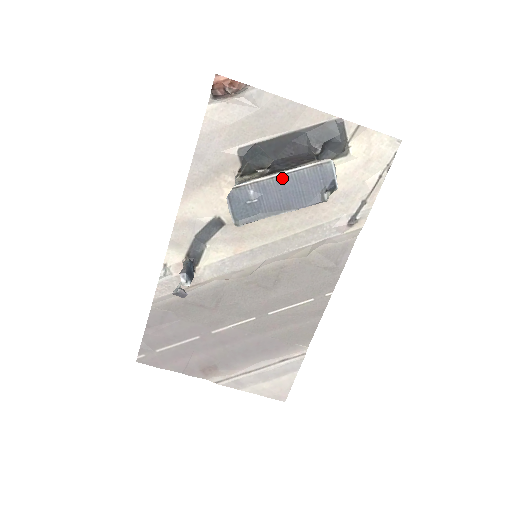
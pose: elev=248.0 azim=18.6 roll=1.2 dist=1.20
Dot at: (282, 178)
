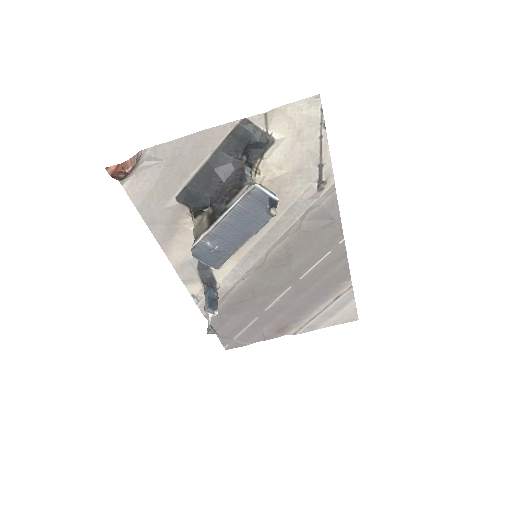
Dot at: (224, 221)
